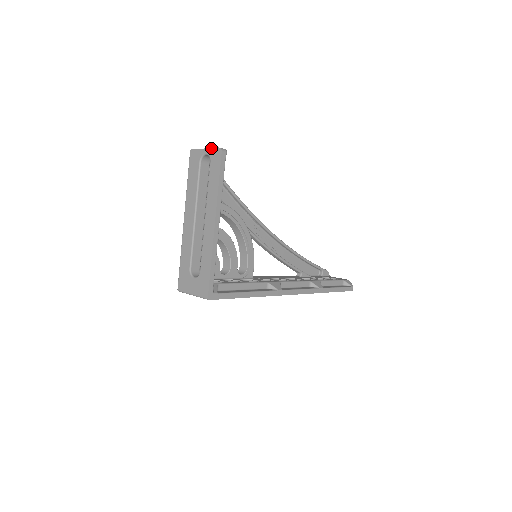
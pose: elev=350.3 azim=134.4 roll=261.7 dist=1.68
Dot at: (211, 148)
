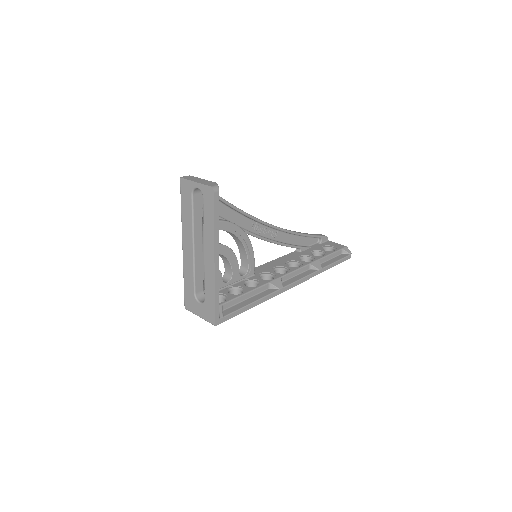
Dot at: (202, 184)
